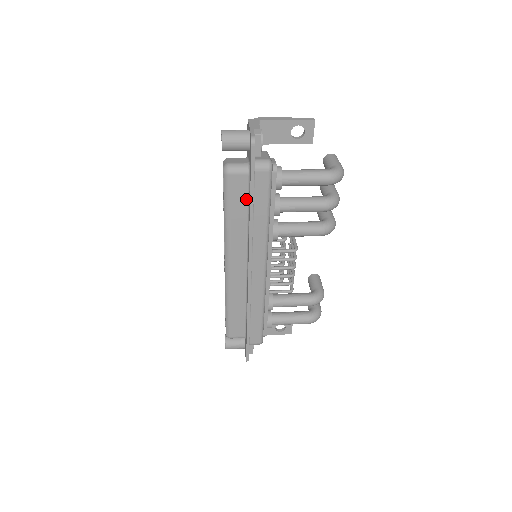
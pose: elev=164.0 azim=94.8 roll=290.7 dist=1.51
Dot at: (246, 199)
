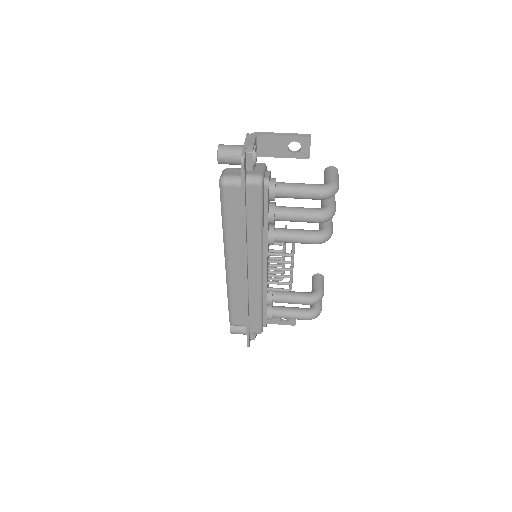
Dot at: (241, 208)
